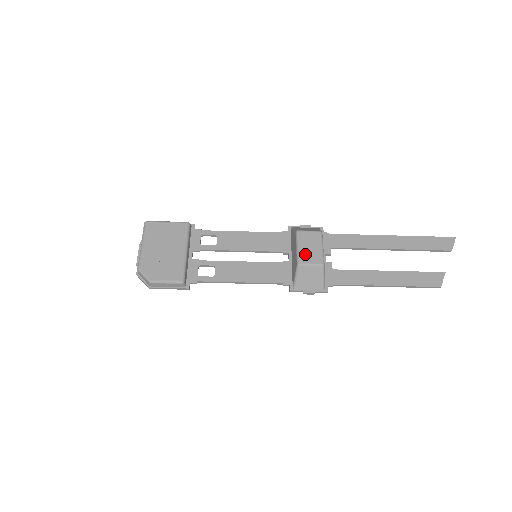
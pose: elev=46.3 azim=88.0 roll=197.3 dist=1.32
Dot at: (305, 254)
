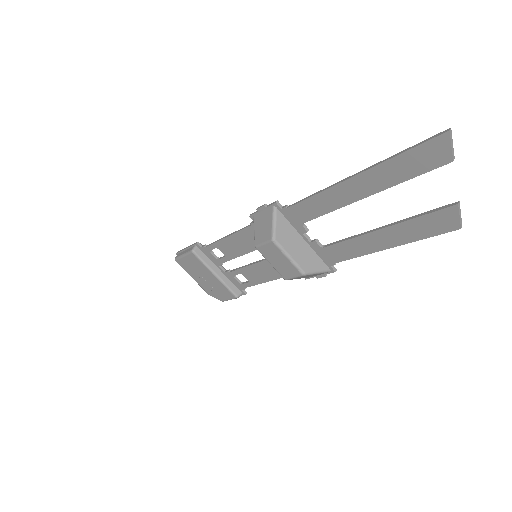
Dot at: (281, 270)
